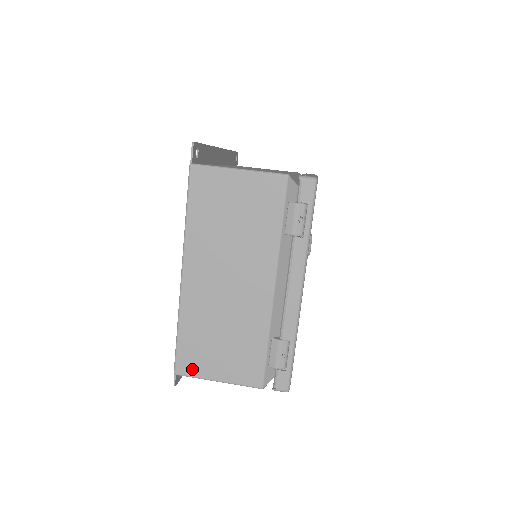
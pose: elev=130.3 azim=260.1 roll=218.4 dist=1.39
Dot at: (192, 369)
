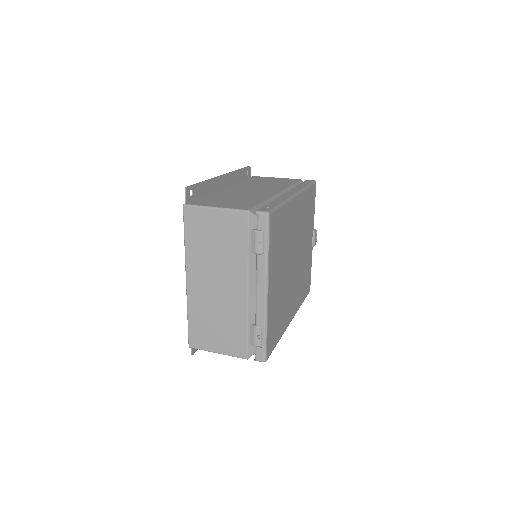
Dot at: (200, 344)
